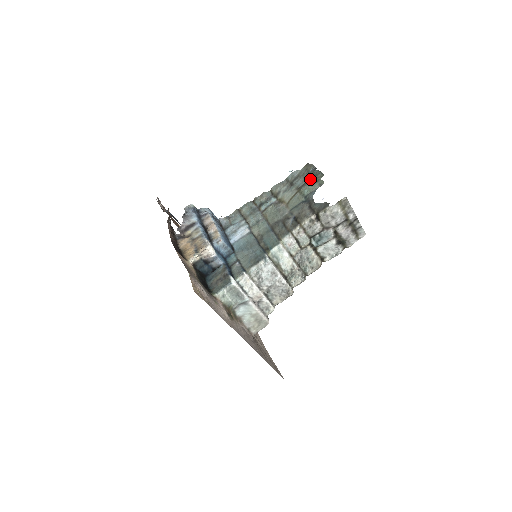
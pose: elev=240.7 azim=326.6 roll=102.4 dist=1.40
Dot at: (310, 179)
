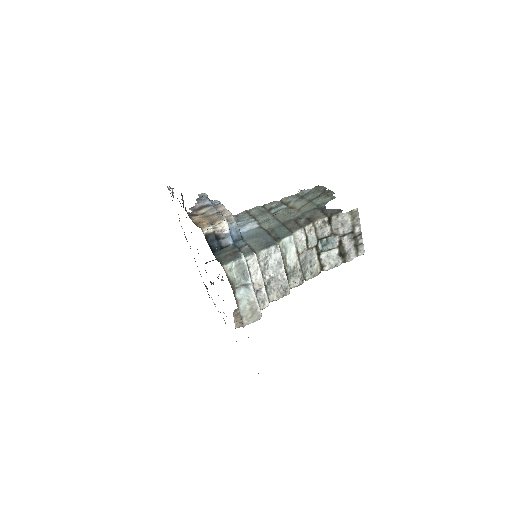
Dot at: (321, 195)
